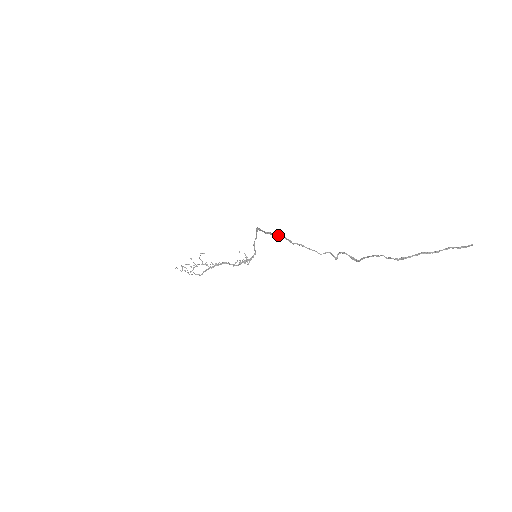
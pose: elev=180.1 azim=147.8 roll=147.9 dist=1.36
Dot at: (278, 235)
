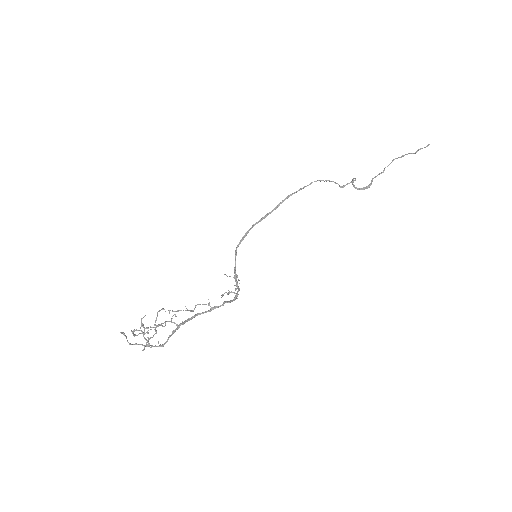
Dot at: (284, 199)
